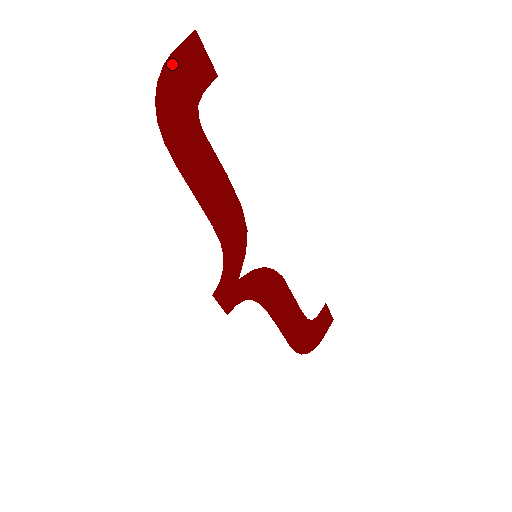
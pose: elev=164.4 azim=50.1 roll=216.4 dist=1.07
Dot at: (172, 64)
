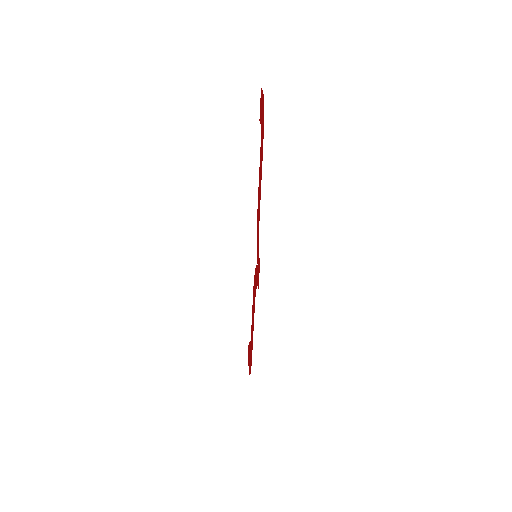
Dot at: (262, 96)
